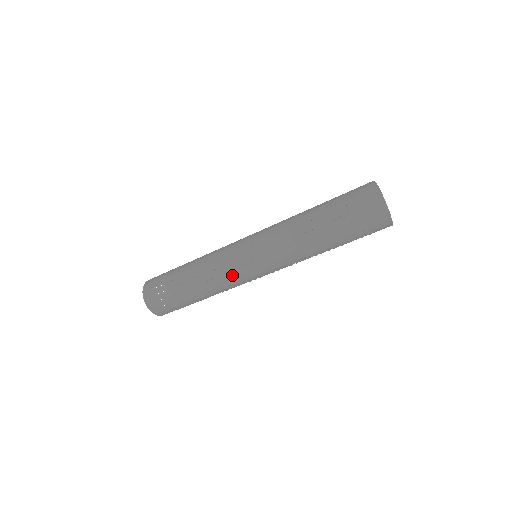
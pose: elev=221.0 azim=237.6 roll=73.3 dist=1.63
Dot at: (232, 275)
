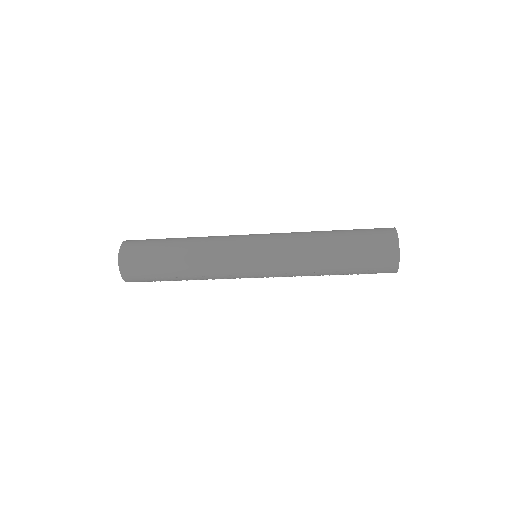
Dot at: occluded
